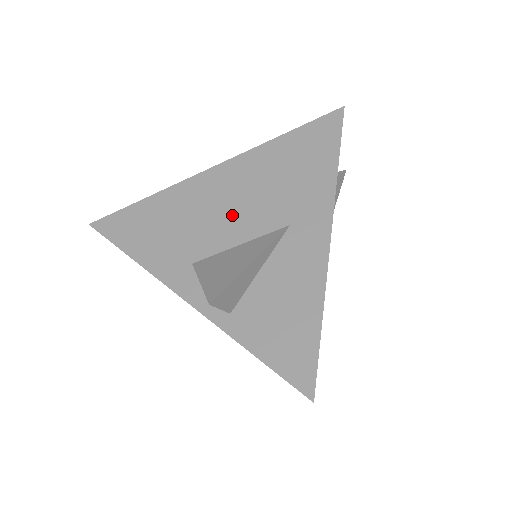
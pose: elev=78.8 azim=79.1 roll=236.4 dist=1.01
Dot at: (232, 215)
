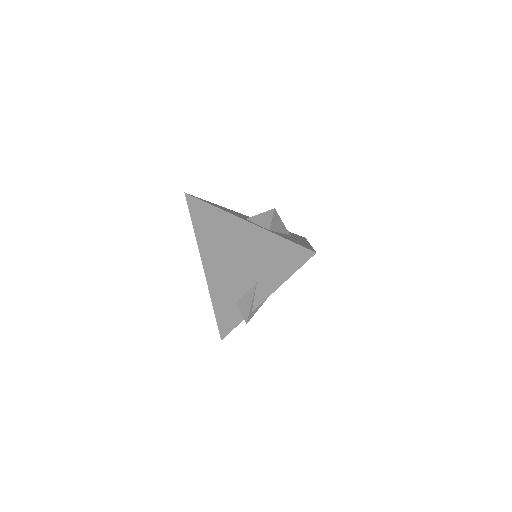
Dot at: occluded
